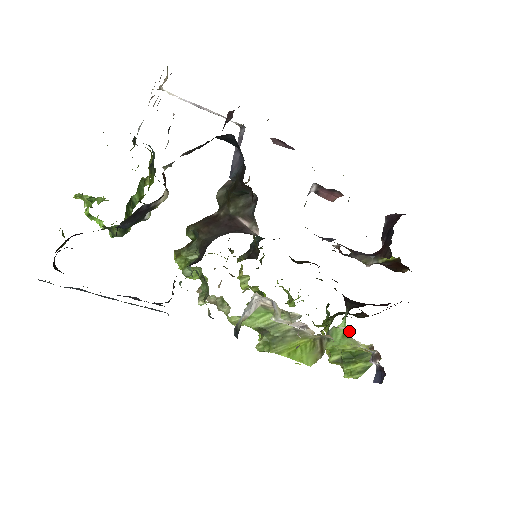
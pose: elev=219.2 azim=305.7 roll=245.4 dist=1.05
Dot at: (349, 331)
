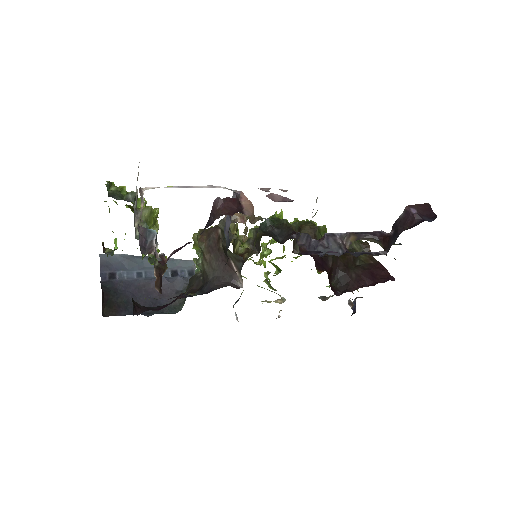
Dot at: (330, 296)
